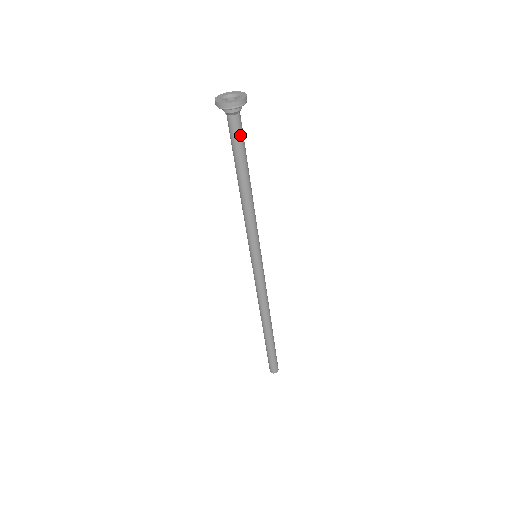
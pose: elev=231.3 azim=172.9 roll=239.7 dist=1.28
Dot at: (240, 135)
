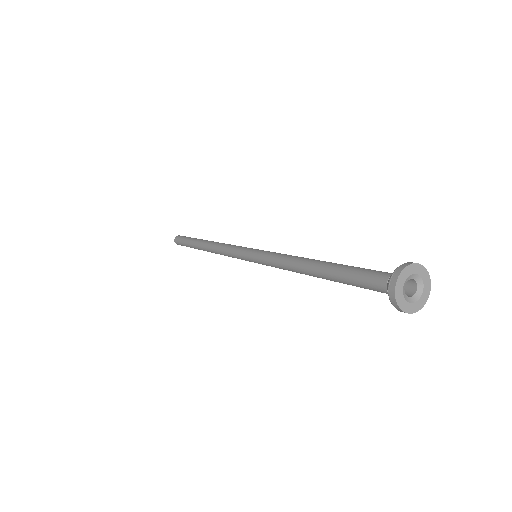
Dot at: occluded
